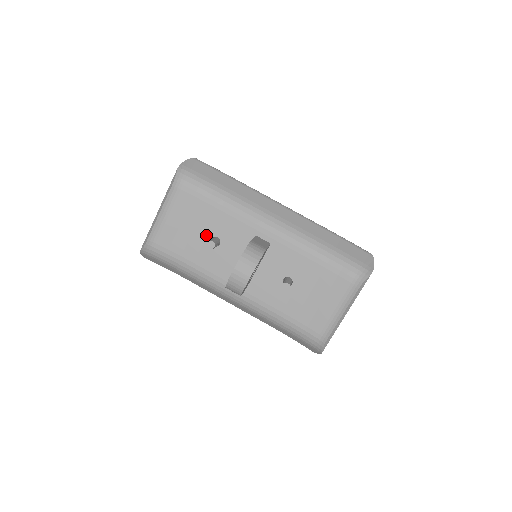
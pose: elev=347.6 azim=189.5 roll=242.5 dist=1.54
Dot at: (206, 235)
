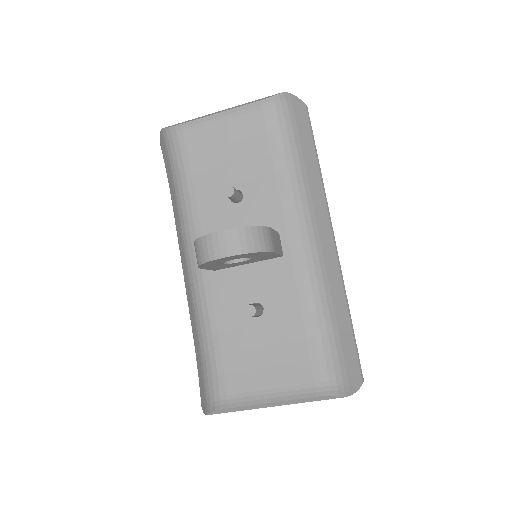
Dot at: (236, 181)
